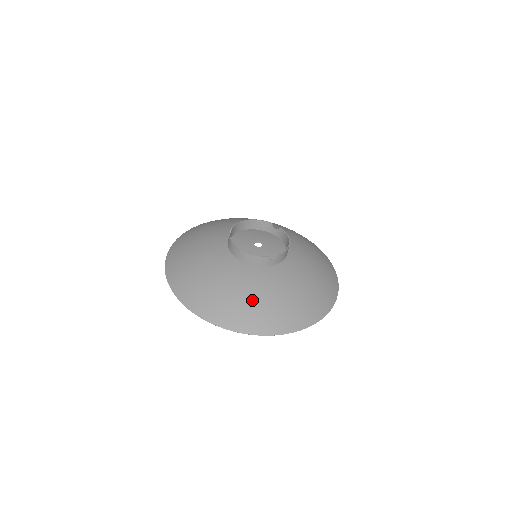
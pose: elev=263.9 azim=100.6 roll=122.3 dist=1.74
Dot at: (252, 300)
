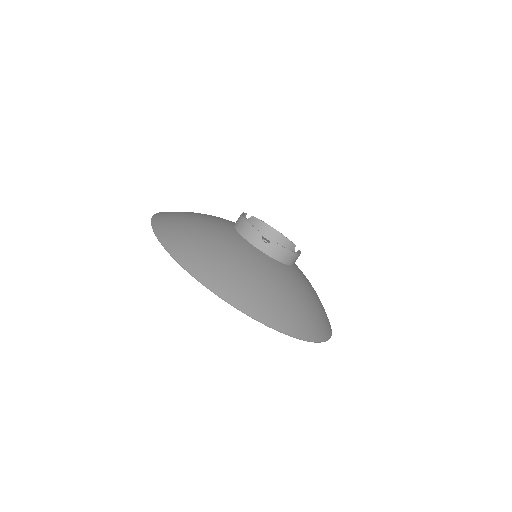
Dot at: (211, 245)
